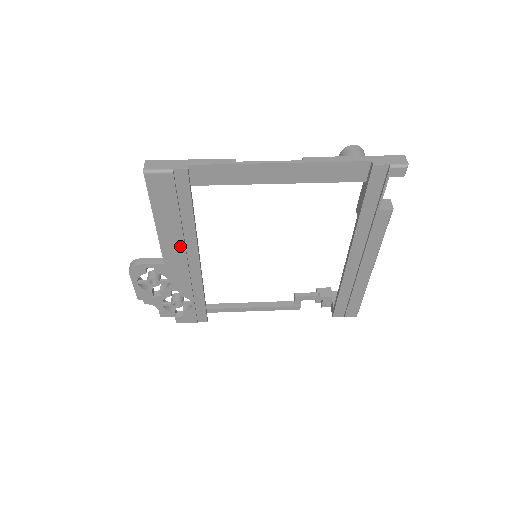
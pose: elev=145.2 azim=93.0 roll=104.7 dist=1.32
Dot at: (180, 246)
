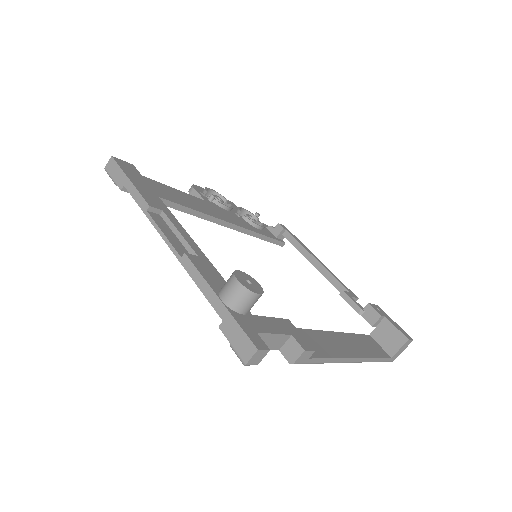
Dot at: occluded
